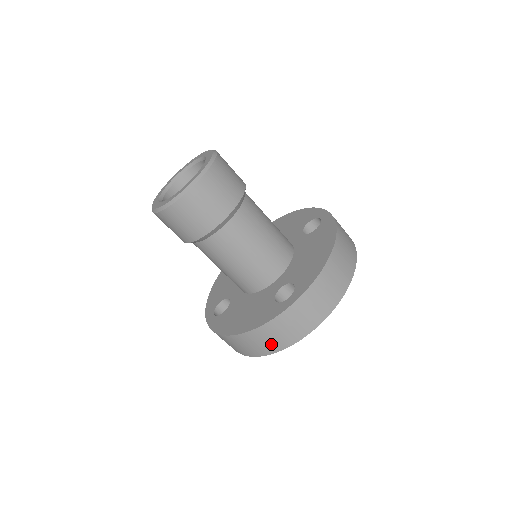
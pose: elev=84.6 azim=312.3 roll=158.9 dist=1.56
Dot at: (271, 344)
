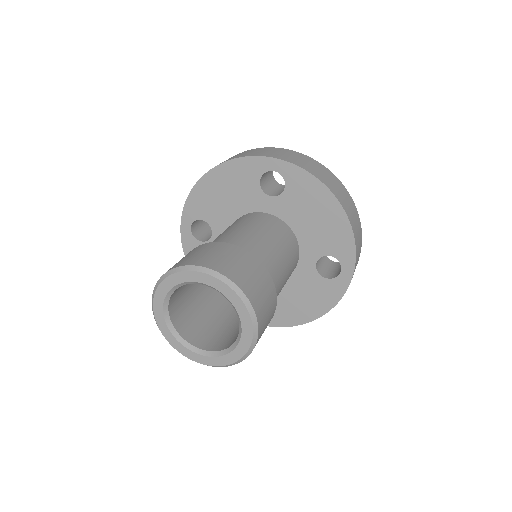
Dot at: occluded
